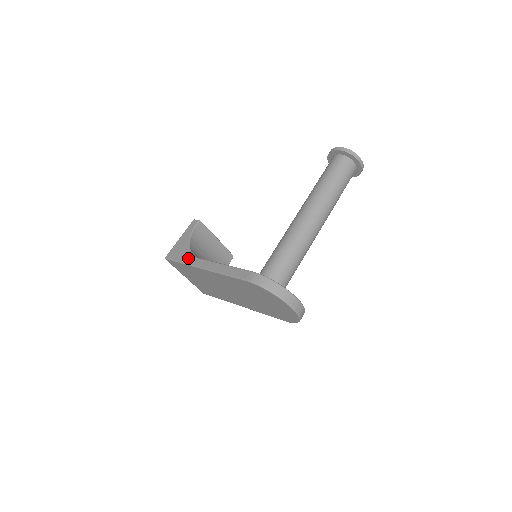
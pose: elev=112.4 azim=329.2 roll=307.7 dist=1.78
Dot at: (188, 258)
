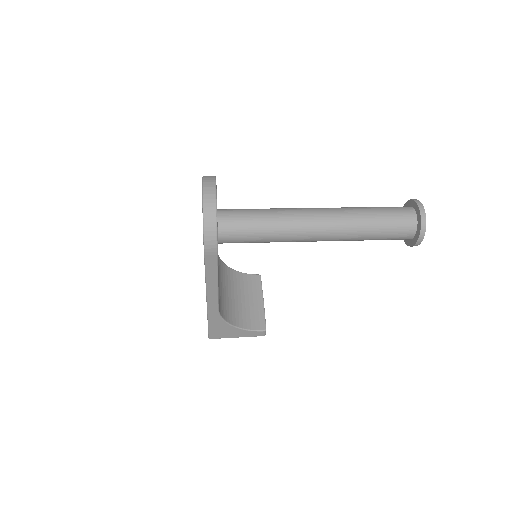
Dot at: occluded
